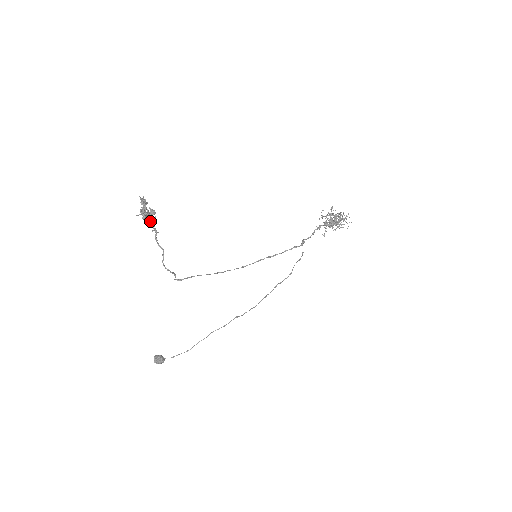
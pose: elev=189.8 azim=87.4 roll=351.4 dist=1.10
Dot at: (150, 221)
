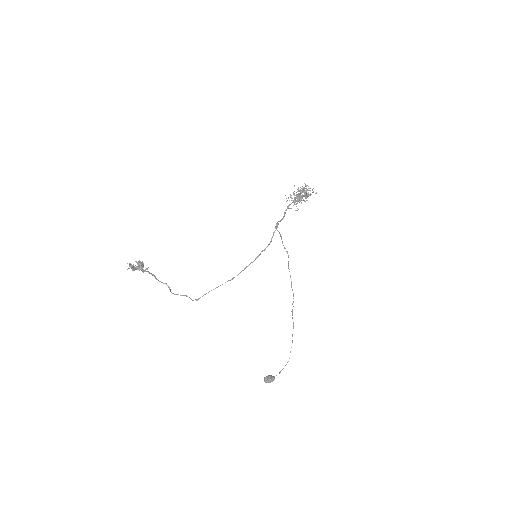
Dot at: (143, 270)
